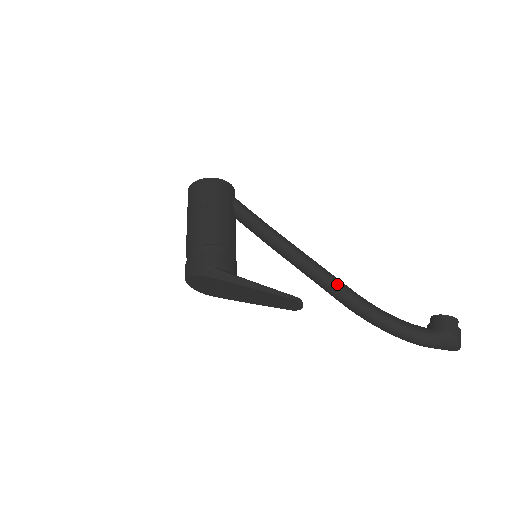
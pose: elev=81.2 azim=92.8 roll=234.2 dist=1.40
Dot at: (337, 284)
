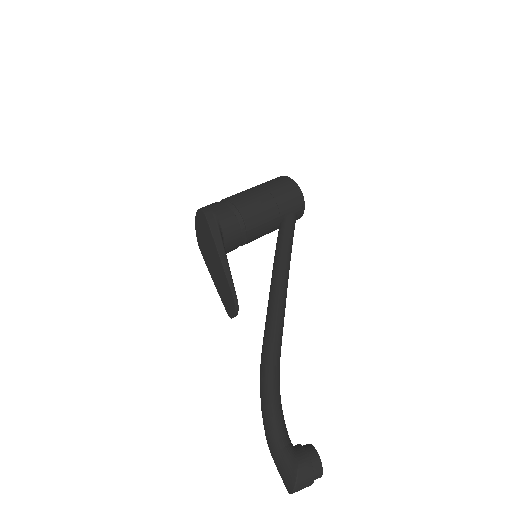
Dot at: (276, 330)
